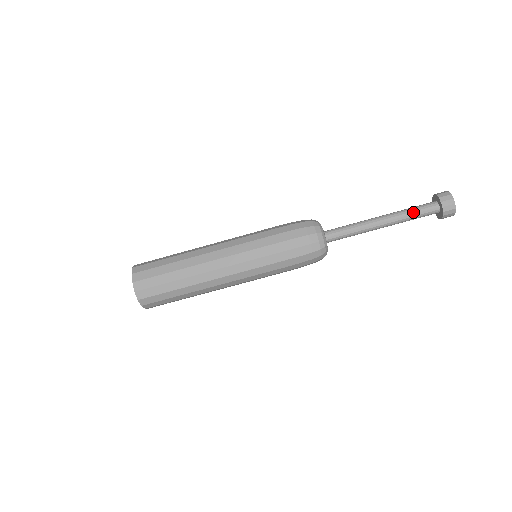
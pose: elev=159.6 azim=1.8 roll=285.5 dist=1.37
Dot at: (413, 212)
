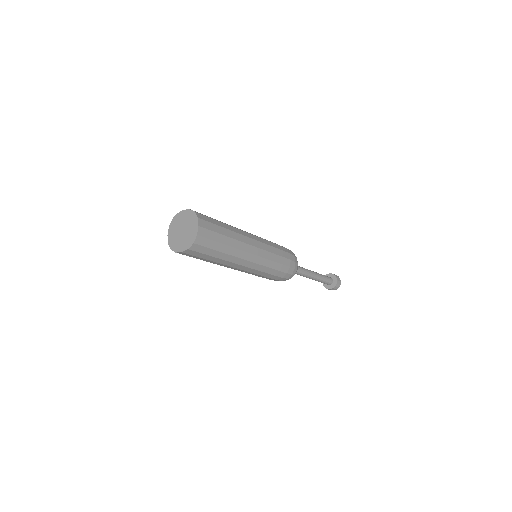
Dot at: (325, 278)
